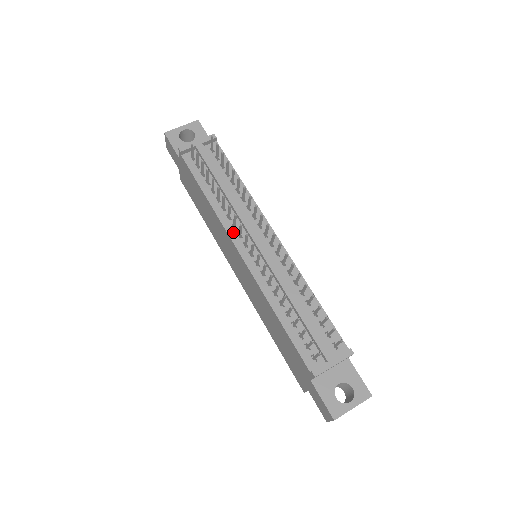
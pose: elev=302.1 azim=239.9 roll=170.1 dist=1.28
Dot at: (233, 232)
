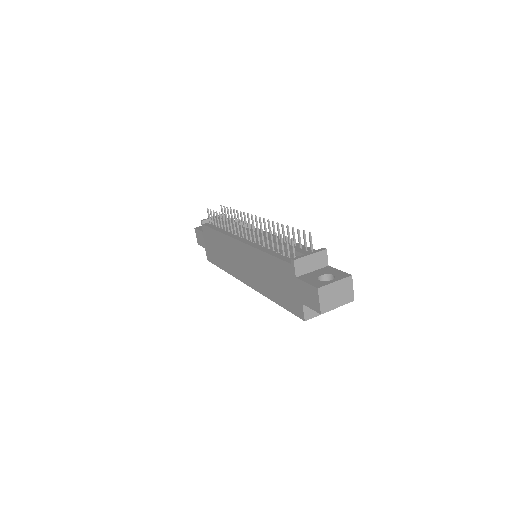
Dot at: (234, 236)
